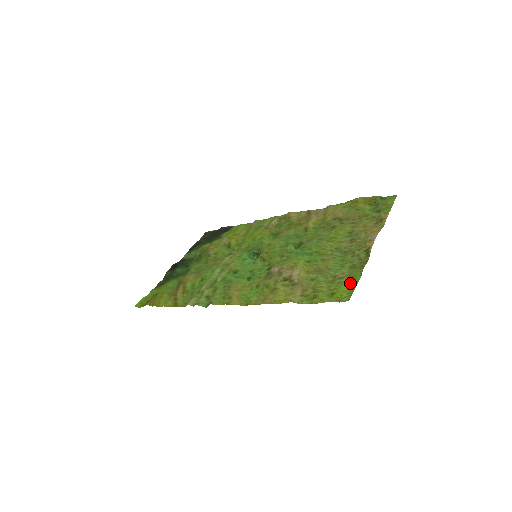
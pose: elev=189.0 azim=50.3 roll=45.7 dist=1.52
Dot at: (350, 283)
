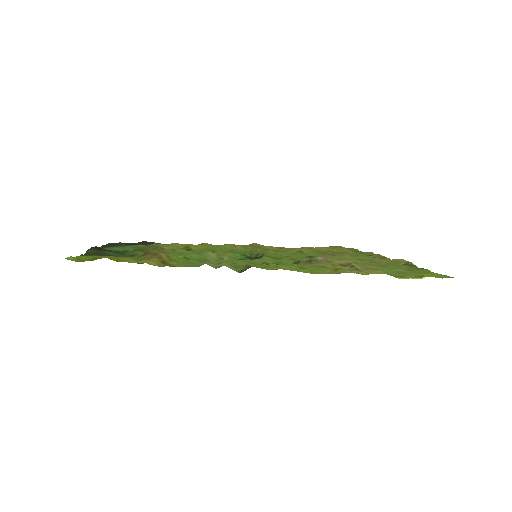
Dot at: (429, 273)
